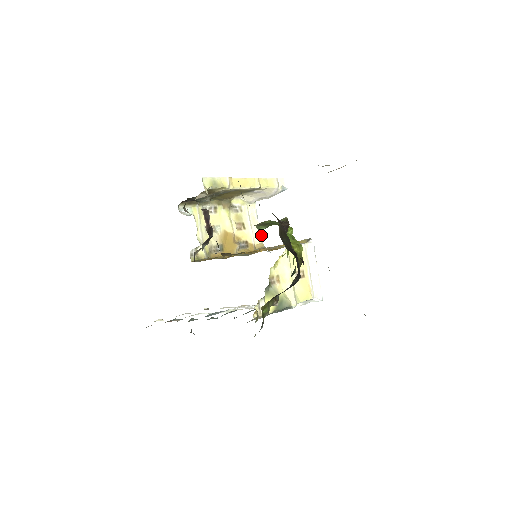
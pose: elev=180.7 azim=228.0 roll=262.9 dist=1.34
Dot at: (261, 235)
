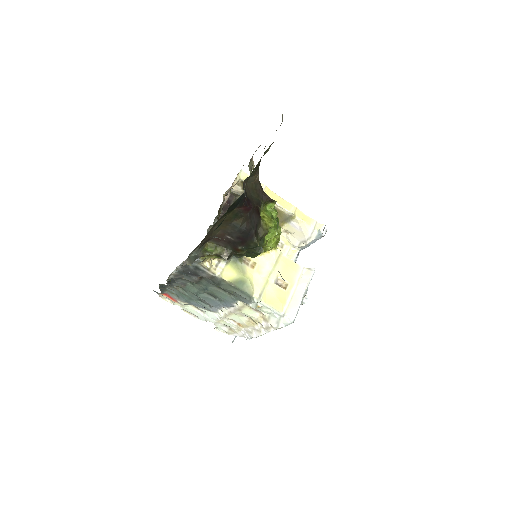
Dot at: occluded
